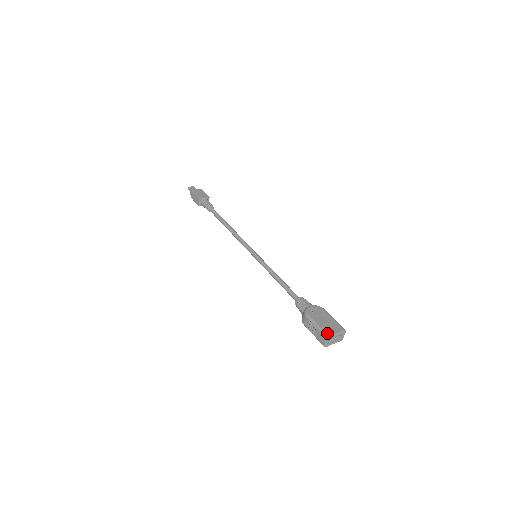
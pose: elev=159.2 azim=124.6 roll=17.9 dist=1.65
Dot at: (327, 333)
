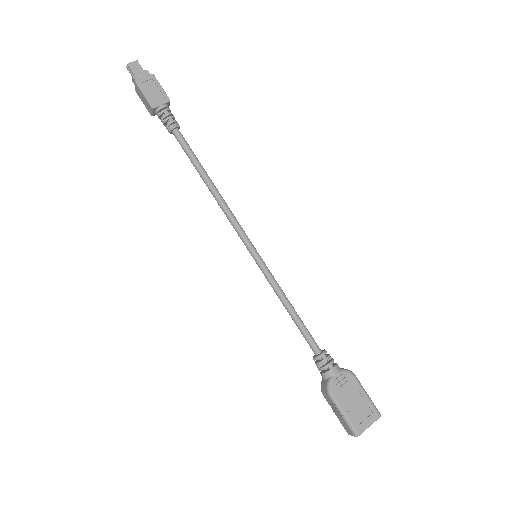
Dot at: (356, 429)
